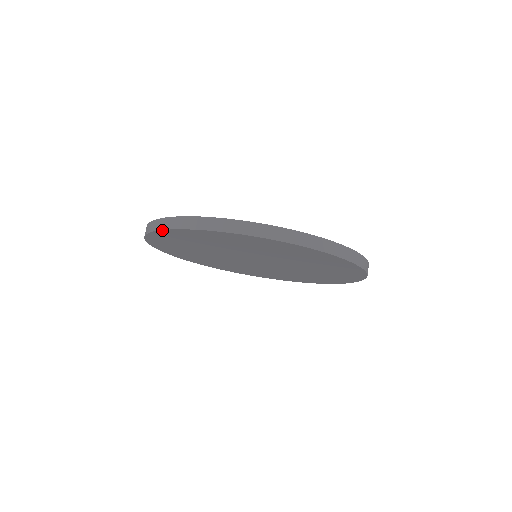
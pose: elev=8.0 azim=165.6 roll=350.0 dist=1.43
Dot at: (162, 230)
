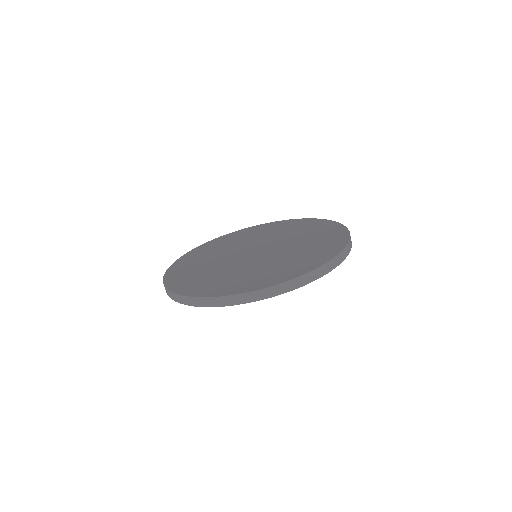
Dot at: (220, 306)
